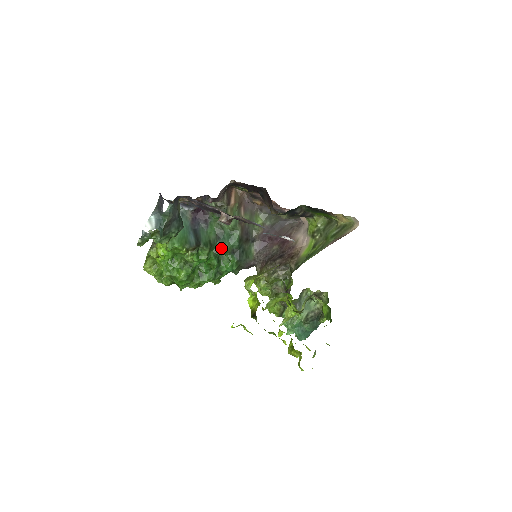
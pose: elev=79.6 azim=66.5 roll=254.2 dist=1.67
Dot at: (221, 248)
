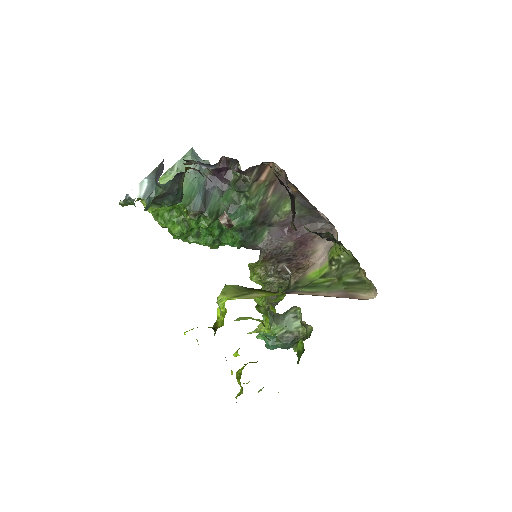
Dot at: occluded
